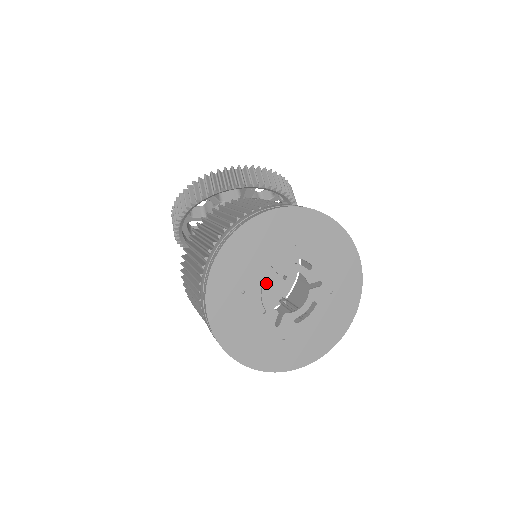
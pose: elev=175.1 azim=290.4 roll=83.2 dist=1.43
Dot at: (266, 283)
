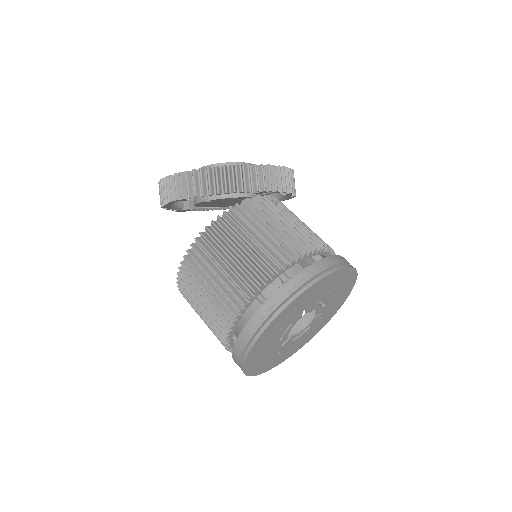
Dot at: (296, 321)
